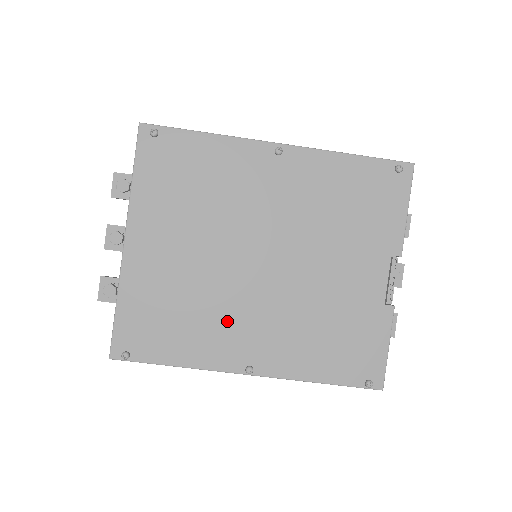
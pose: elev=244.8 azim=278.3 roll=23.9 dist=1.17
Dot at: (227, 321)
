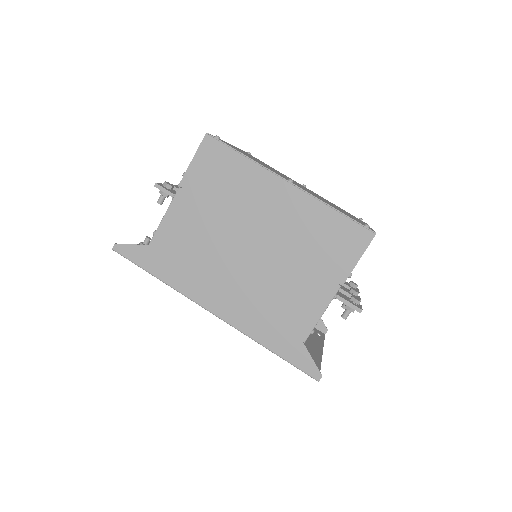
Dot at: occluded
